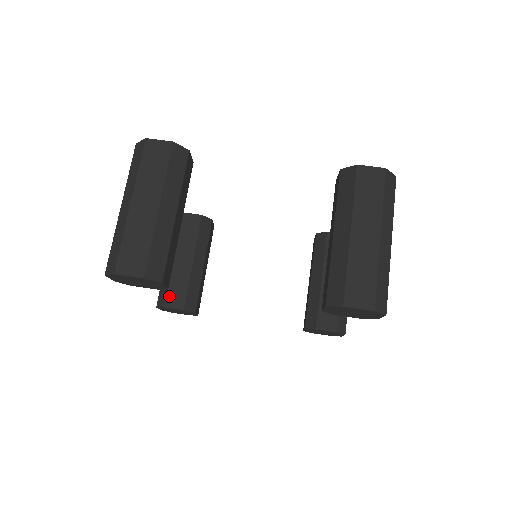
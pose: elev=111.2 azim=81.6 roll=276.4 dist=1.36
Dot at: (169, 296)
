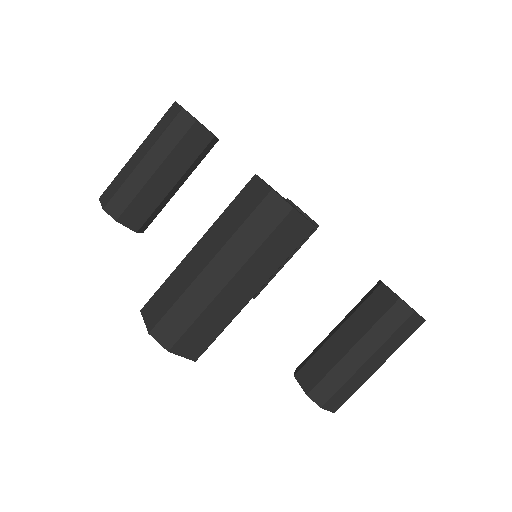
Dot at: occluded
